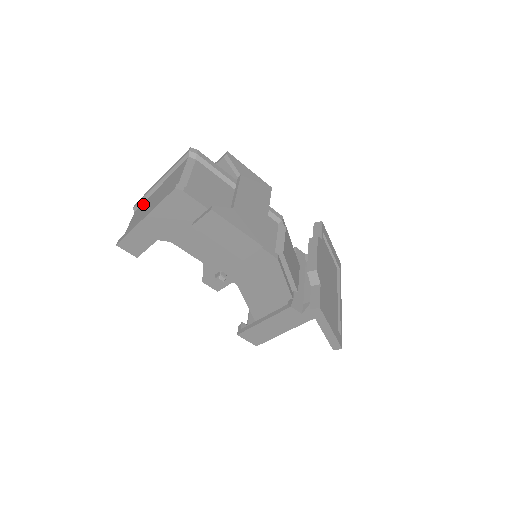
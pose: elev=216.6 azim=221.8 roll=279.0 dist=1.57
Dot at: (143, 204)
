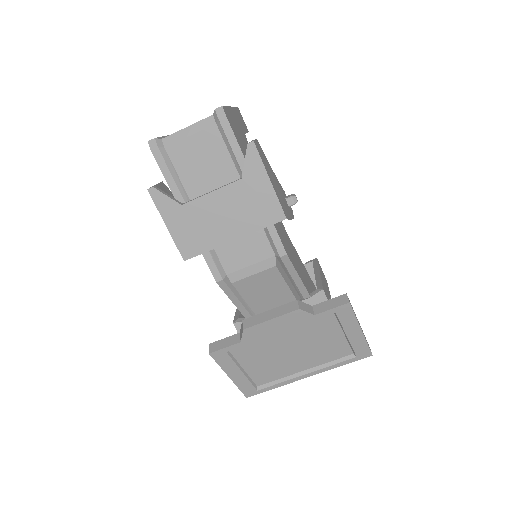
Dot at: occluded
